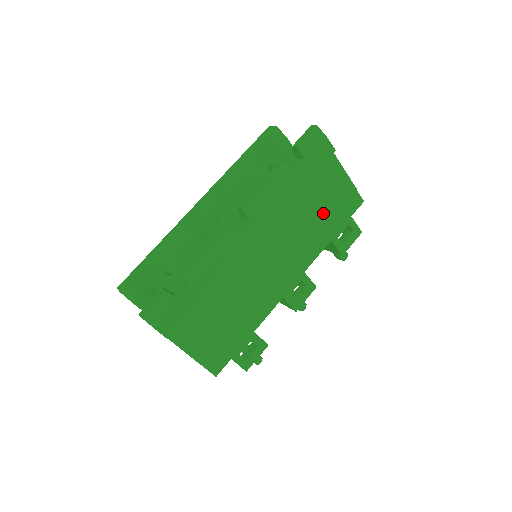
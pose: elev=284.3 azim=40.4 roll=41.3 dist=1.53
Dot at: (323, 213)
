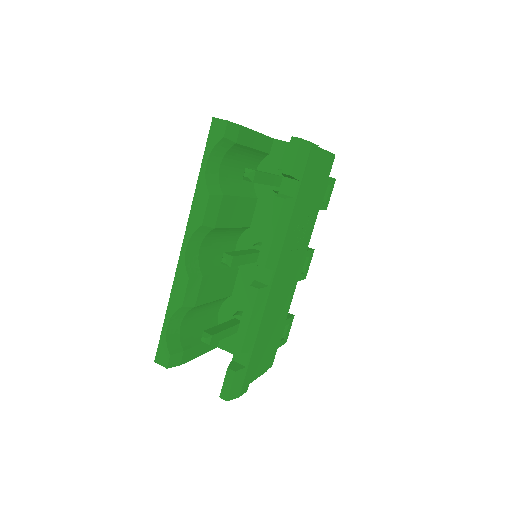
Dot at: (313, 199)
